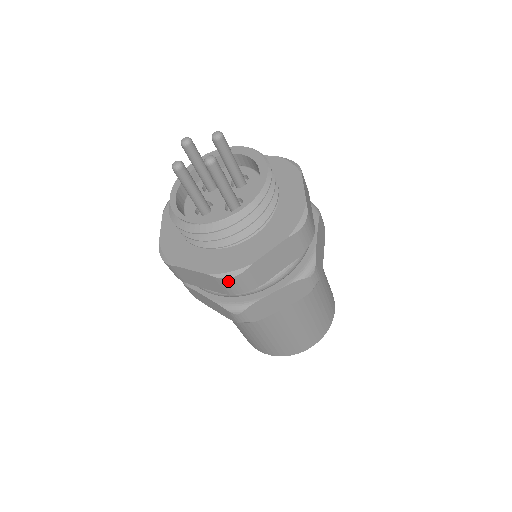
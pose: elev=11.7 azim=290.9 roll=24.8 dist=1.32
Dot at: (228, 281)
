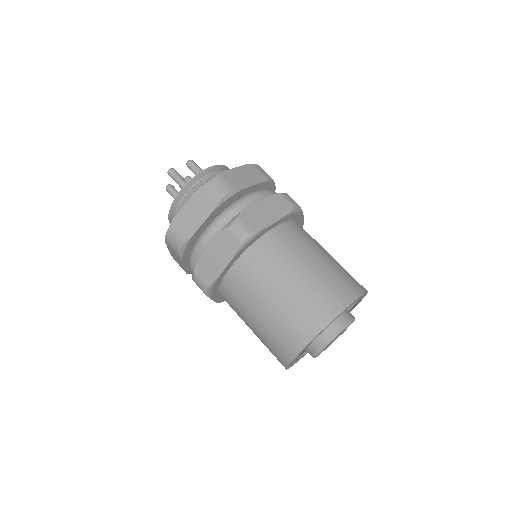
Dot at: (168, 239)
